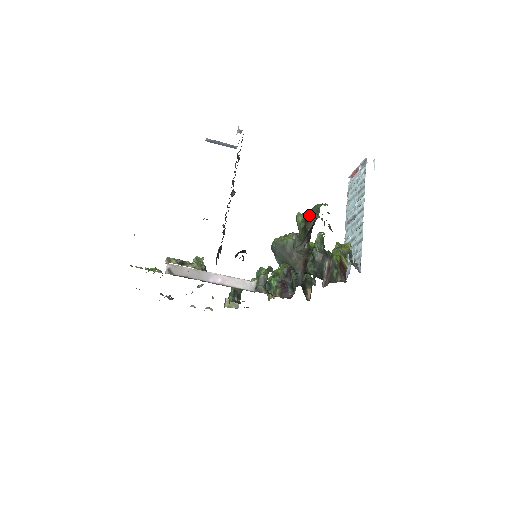
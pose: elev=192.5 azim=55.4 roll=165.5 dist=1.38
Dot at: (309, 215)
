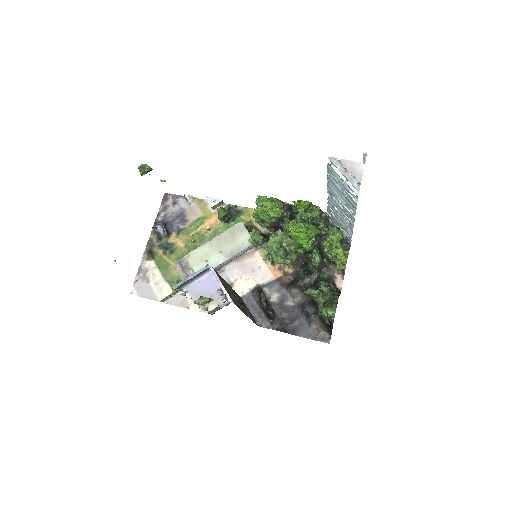
Dot at: occluded
